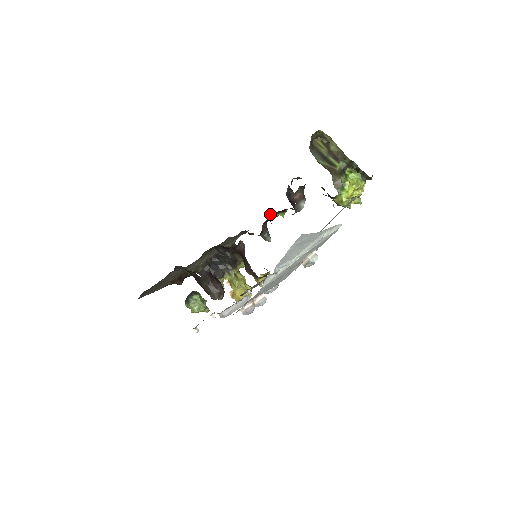
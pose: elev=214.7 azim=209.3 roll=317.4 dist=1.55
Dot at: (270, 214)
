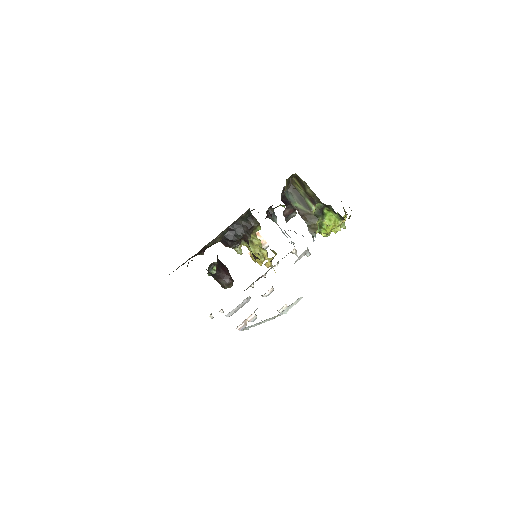
Dot at: (270, 208)
